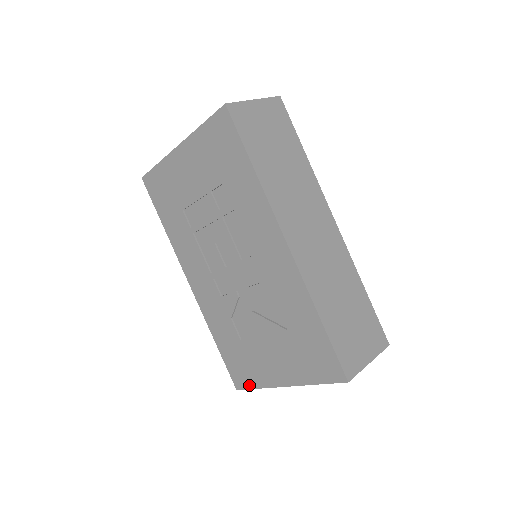
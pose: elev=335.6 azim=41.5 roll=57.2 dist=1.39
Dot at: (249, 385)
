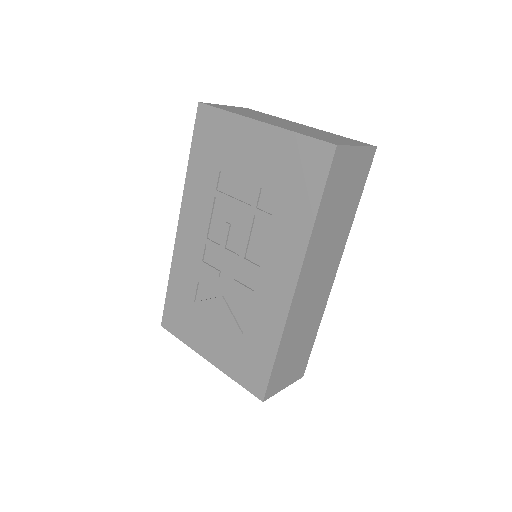
Dot at: (176, 333)
